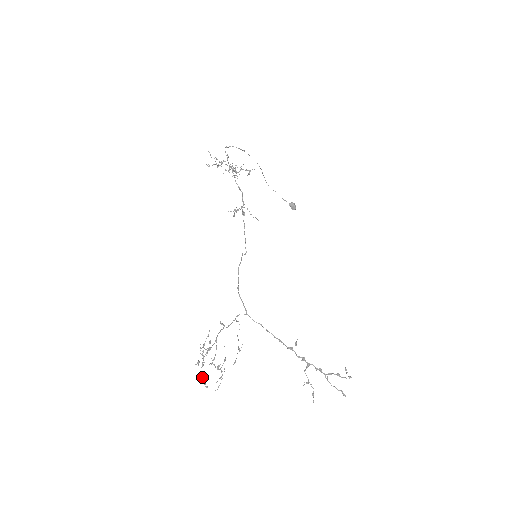
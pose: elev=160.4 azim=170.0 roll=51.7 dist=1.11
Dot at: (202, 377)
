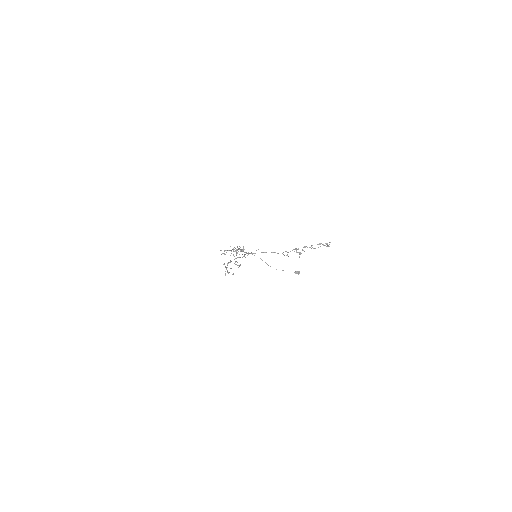
Dot at: occluded
